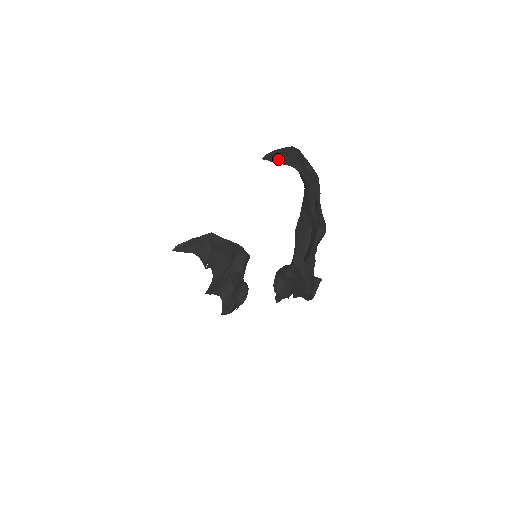
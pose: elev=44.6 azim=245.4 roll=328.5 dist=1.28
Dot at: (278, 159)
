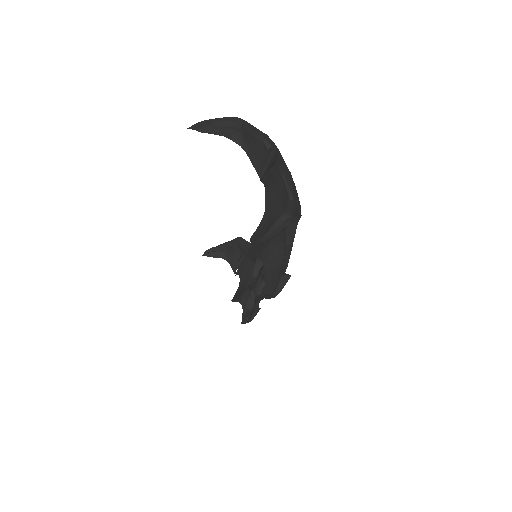
Dot at: (210, 129)
